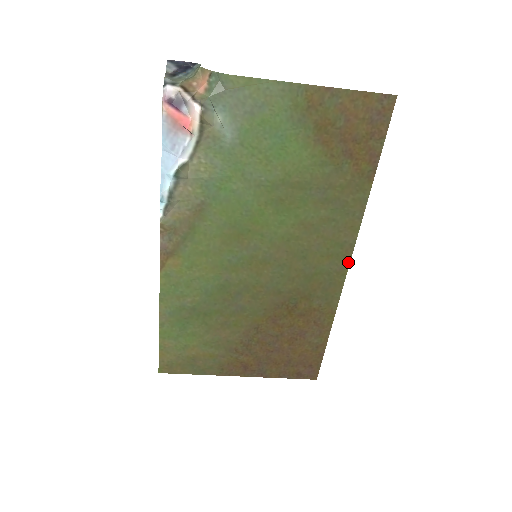
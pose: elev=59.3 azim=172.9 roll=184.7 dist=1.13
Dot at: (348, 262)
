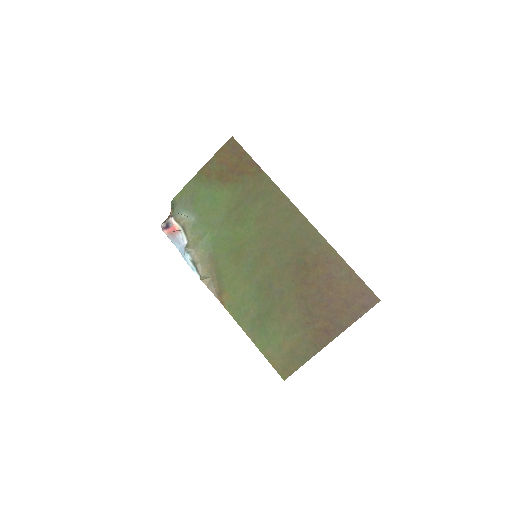
Dot at: (300, 214)
